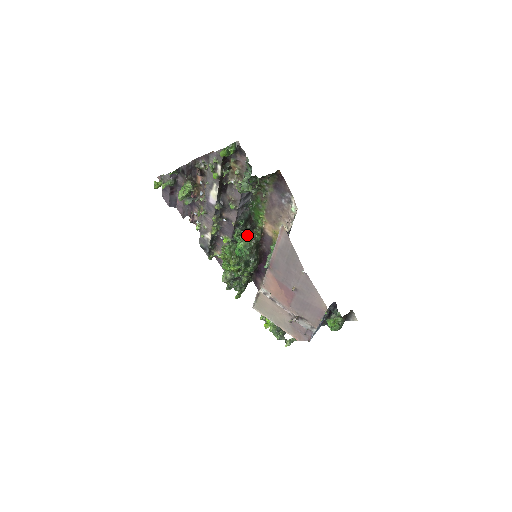
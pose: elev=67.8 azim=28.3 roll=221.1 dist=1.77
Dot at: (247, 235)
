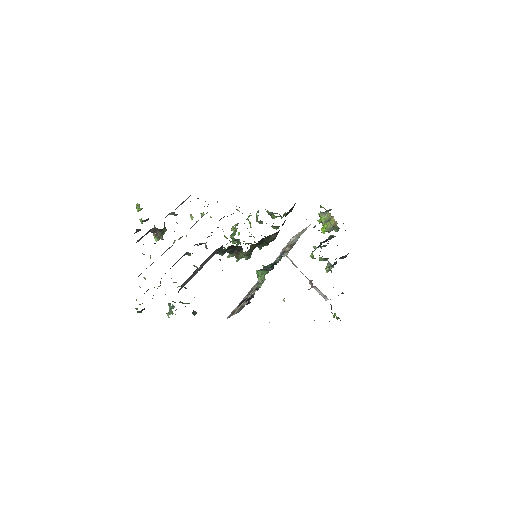
Dot at: (235, 254)
